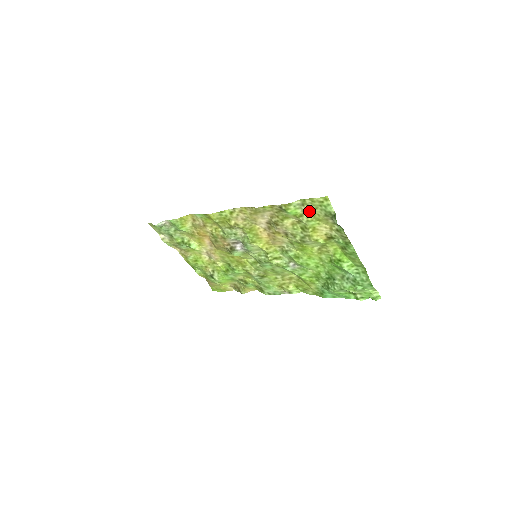
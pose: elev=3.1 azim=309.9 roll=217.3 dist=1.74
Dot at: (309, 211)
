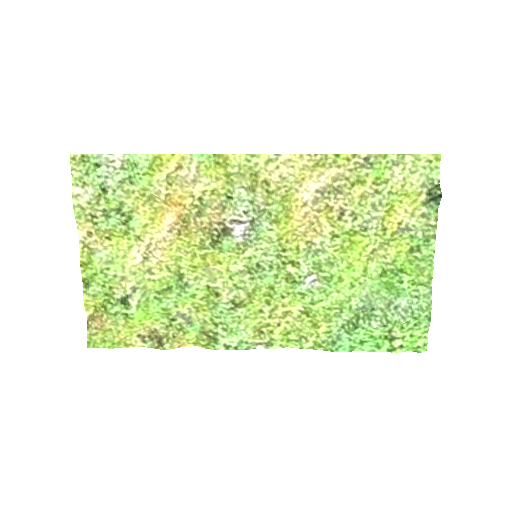
Dot at: (401, 176)
